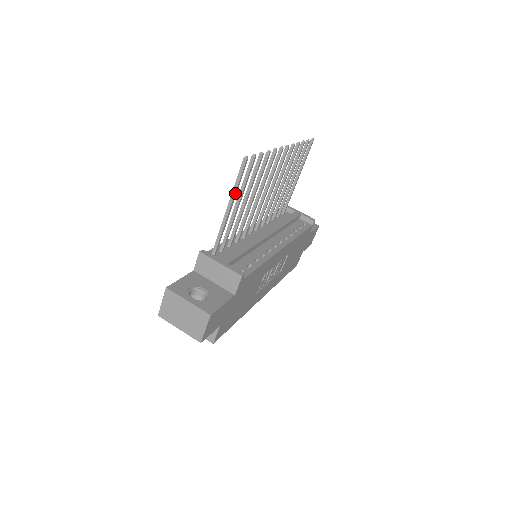
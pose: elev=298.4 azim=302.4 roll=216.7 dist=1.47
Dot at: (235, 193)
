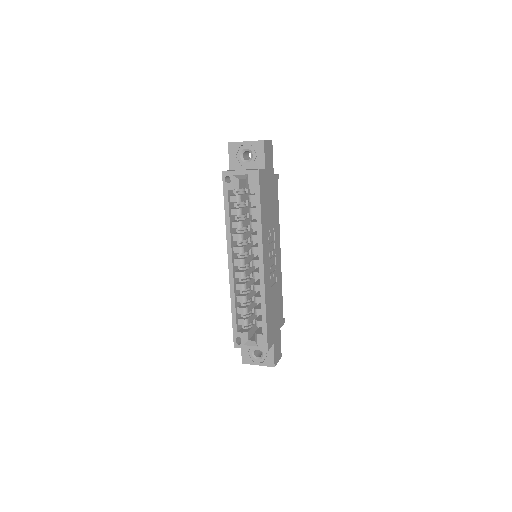
Dot at: occluded
